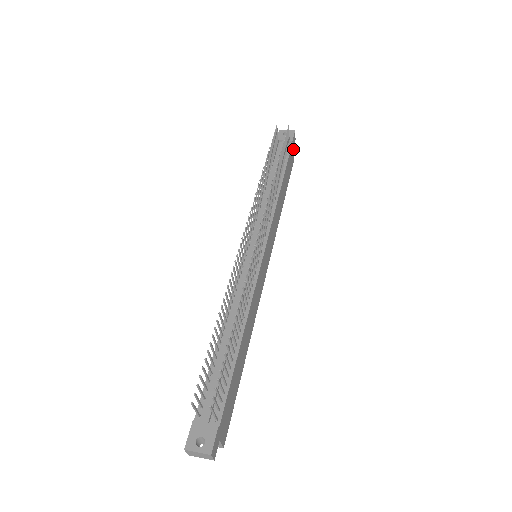
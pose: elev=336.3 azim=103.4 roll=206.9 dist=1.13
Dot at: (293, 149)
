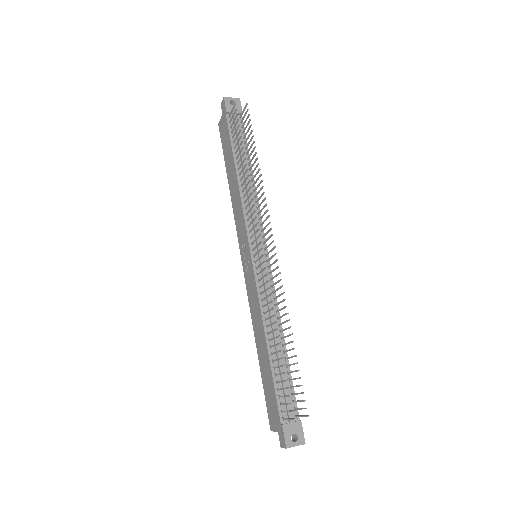
Dot at: occluded
